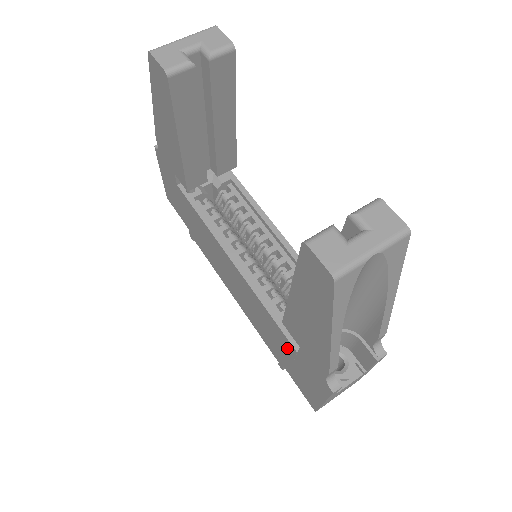
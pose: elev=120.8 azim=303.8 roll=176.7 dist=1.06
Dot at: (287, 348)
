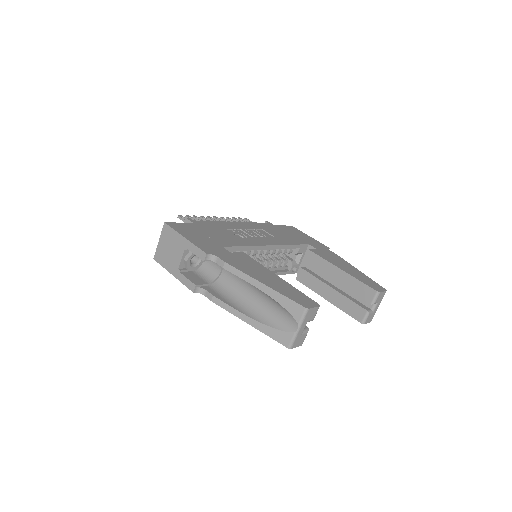
Dot at: occluded
